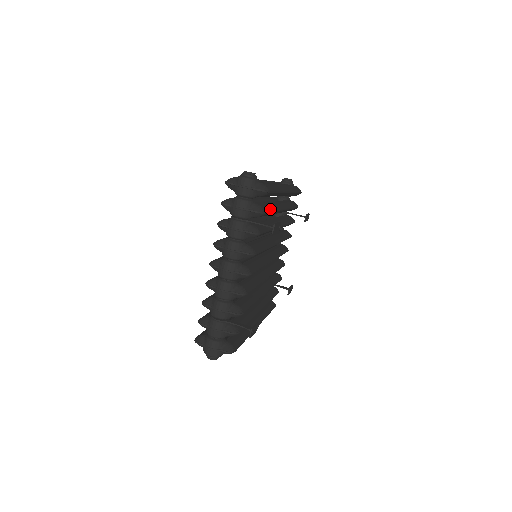
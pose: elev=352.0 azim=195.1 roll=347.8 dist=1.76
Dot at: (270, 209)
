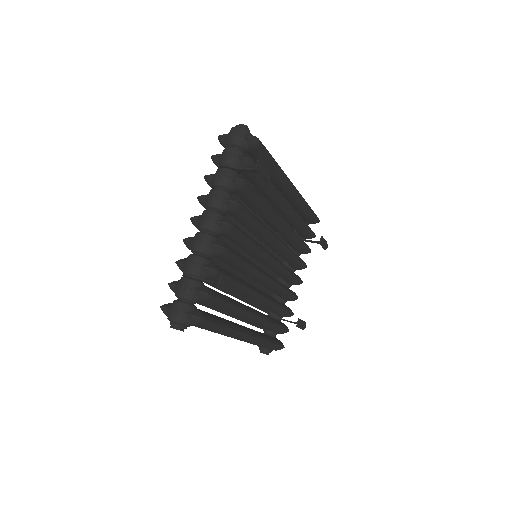
Dot at: occluded
